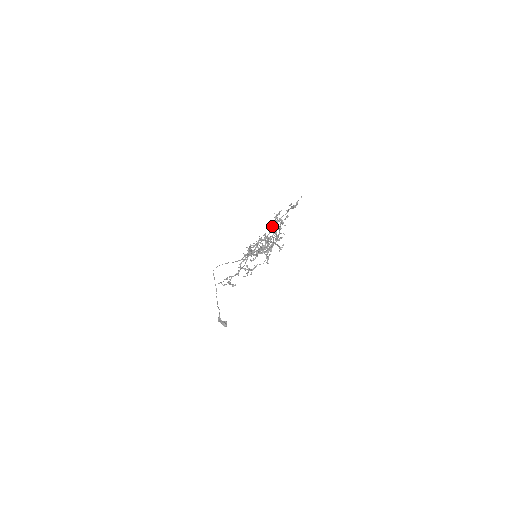
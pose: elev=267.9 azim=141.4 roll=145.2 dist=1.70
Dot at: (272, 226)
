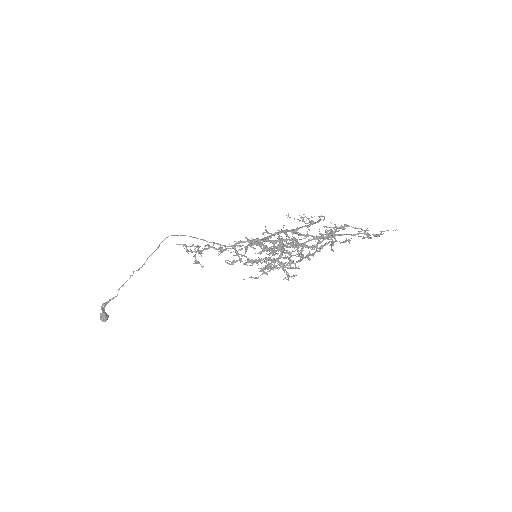
Dot at: (308, 240)
